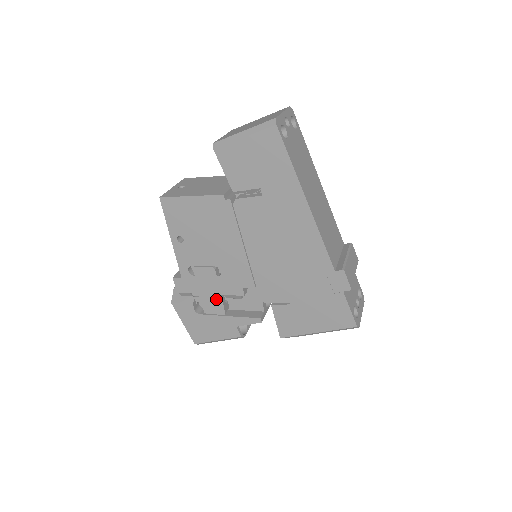
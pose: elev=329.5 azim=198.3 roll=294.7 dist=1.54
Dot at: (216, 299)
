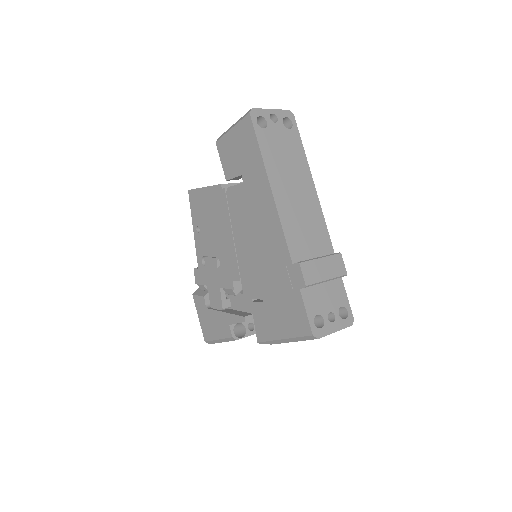
Dot at: (217, 292)
